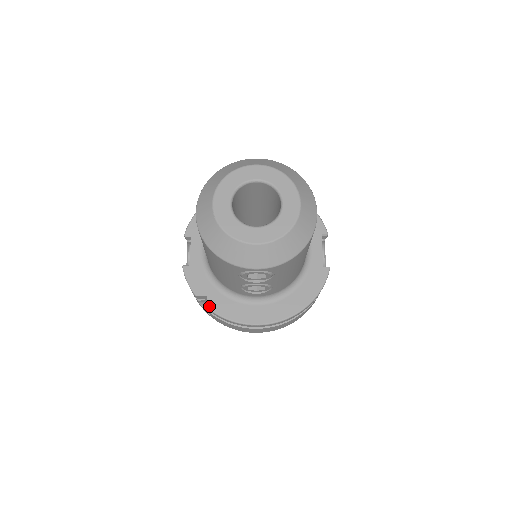
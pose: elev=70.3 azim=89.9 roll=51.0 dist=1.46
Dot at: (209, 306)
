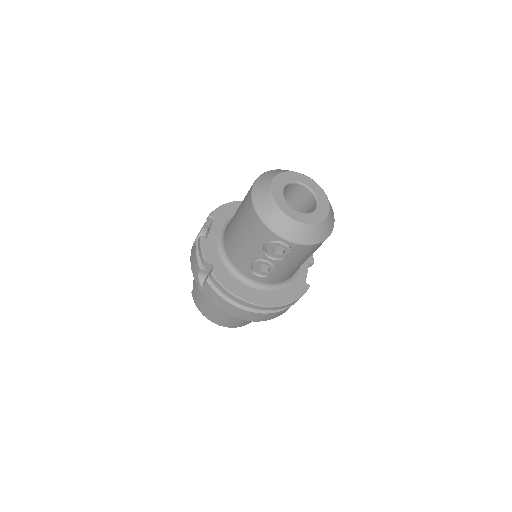
Dot at: (213, 272)
